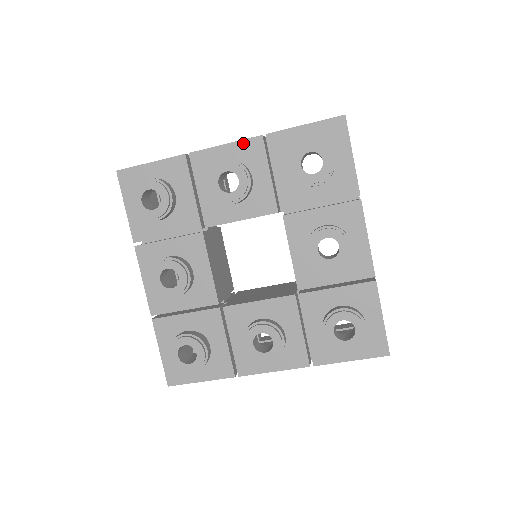
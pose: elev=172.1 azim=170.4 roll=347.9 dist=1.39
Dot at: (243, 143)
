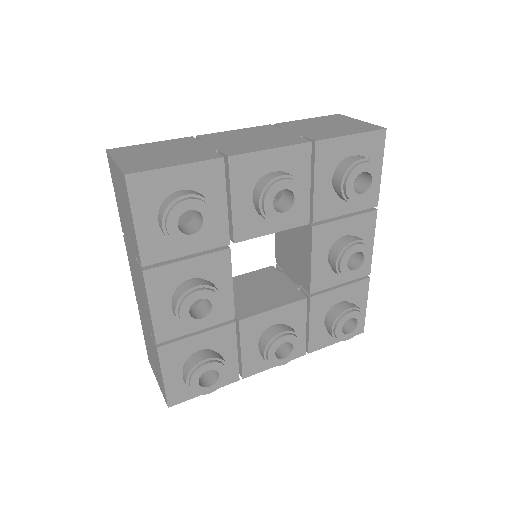
Dot at: (291, 149)
